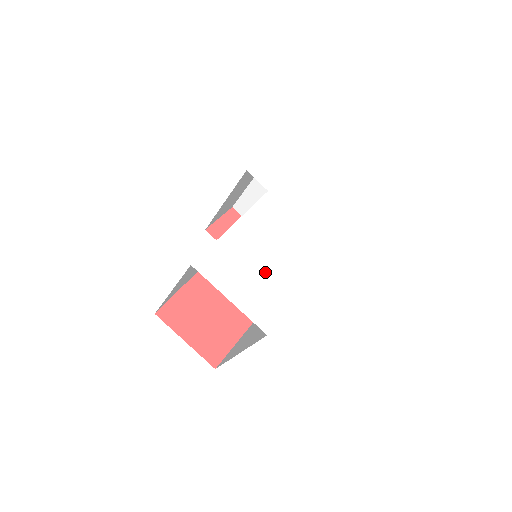
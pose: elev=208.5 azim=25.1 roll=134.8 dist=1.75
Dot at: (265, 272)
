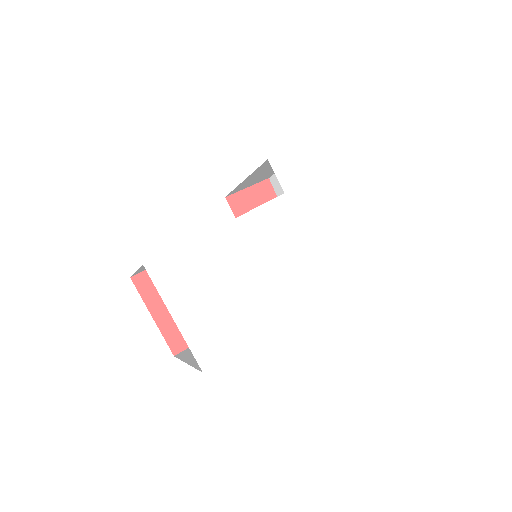
Dot at: (234, 296)
